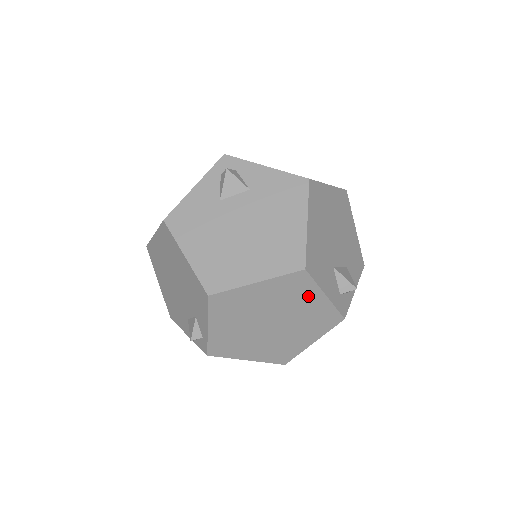
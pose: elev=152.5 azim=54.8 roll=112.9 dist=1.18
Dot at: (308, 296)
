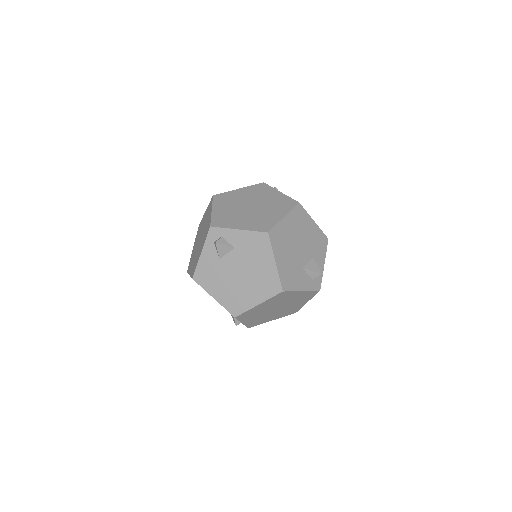
Dot at: (291, 295)
